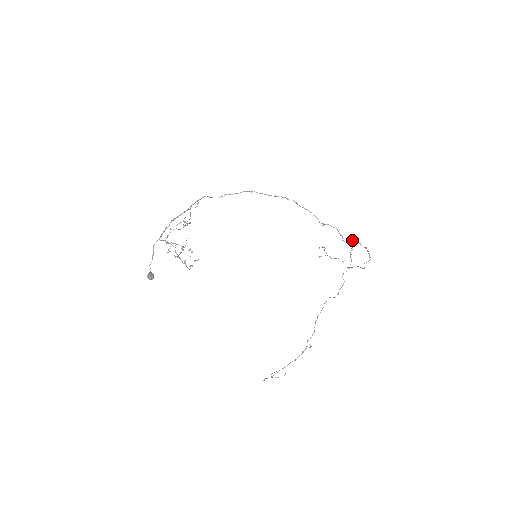
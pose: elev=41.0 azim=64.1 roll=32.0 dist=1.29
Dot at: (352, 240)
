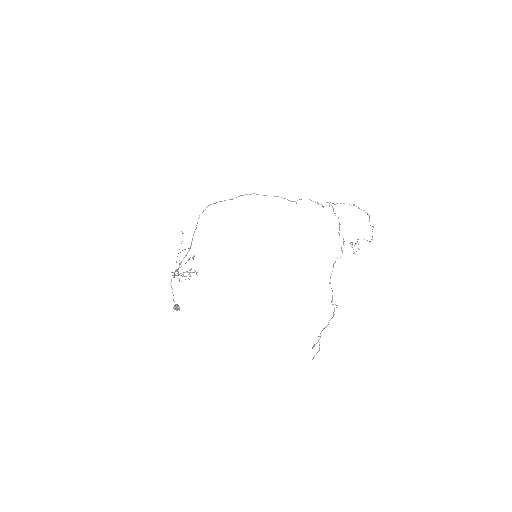
Dot at: (332, 203)
